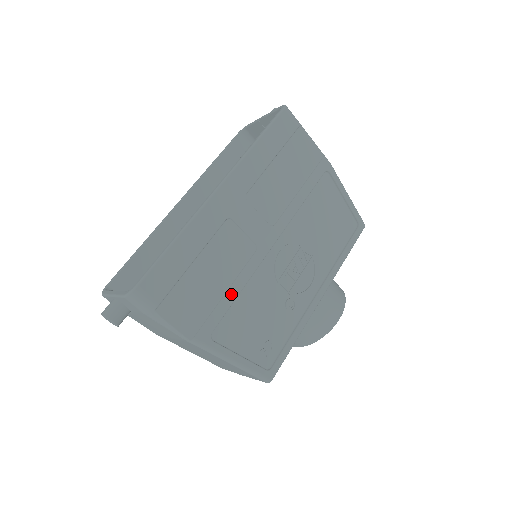
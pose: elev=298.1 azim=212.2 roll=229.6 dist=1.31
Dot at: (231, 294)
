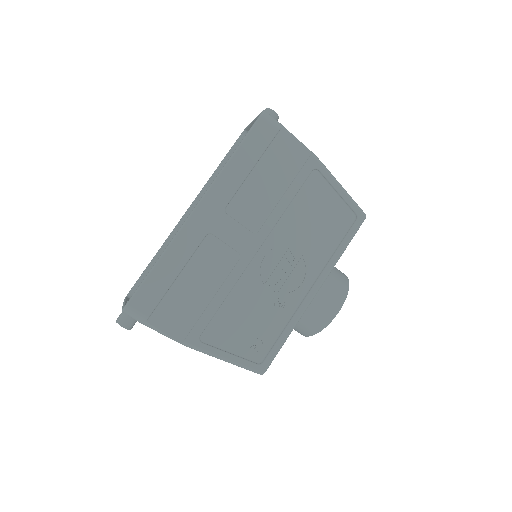
Dot at: (216, 301)
